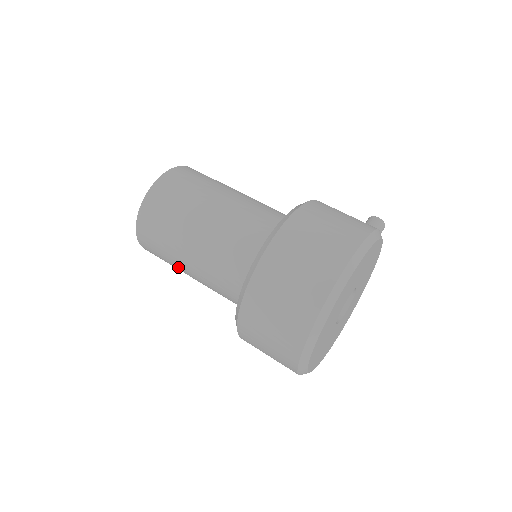
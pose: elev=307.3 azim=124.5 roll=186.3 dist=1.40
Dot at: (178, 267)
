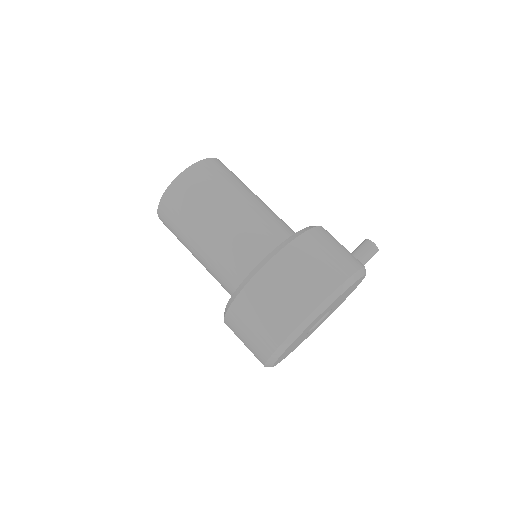
Dot at: occluded
